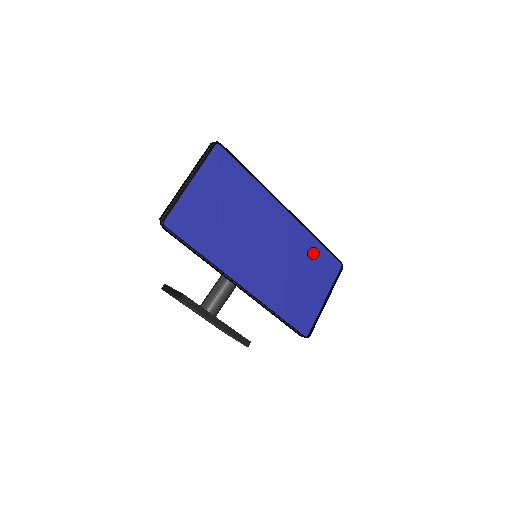
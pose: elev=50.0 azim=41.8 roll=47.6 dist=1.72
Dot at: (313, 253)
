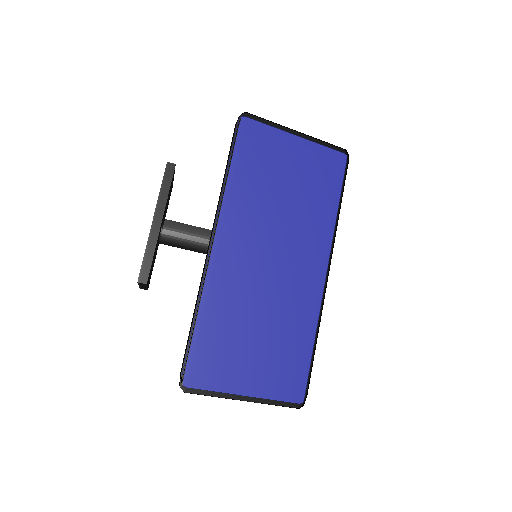
Dot at: (296, 343)
